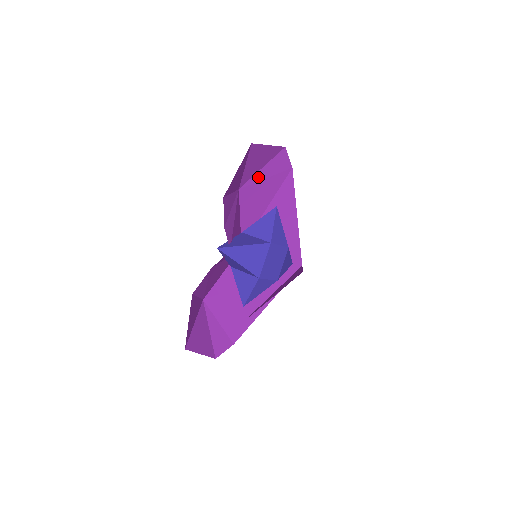
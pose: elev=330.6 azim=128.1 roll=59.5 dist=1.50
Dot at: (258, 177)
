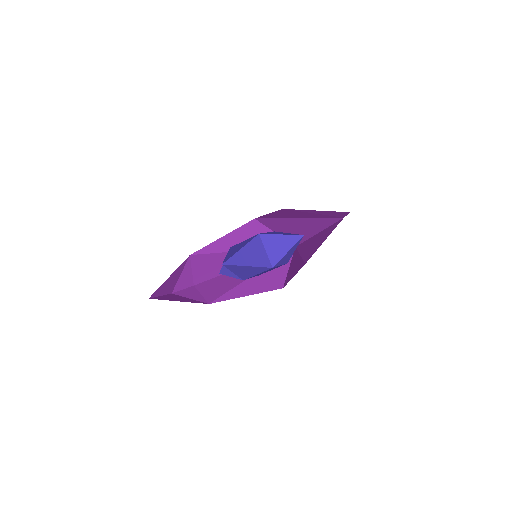
Dot at: (307, 211)
